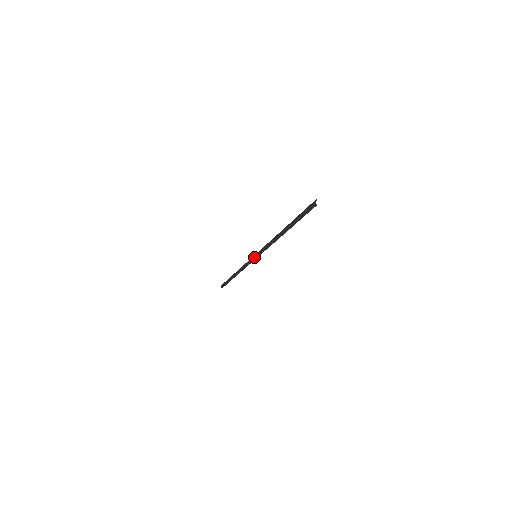
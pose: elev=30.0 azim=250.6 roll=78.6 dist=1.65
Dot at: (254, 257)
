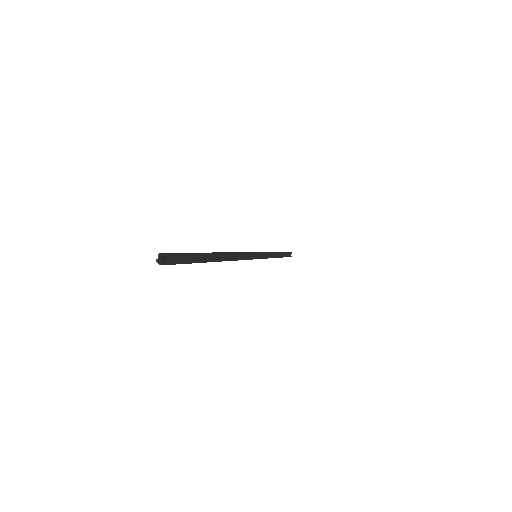
Dot at: occluded
